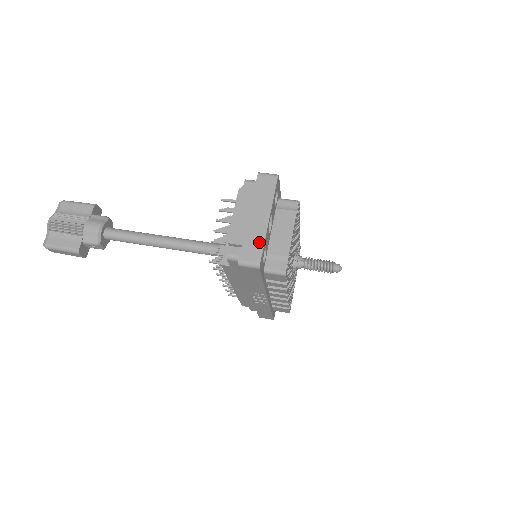
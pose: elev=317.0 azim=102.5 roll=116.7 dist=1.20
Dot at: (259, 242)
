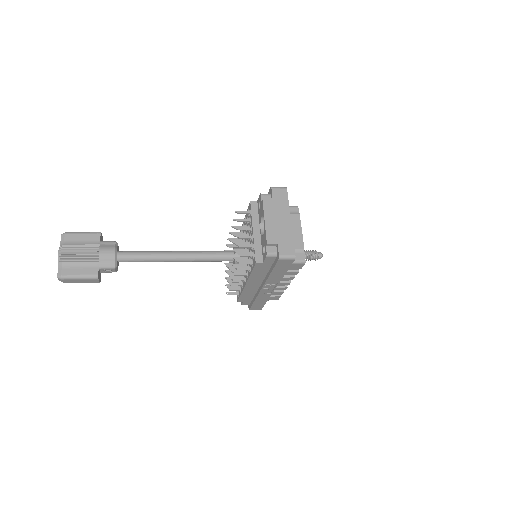
Dot at: (289, 239)
